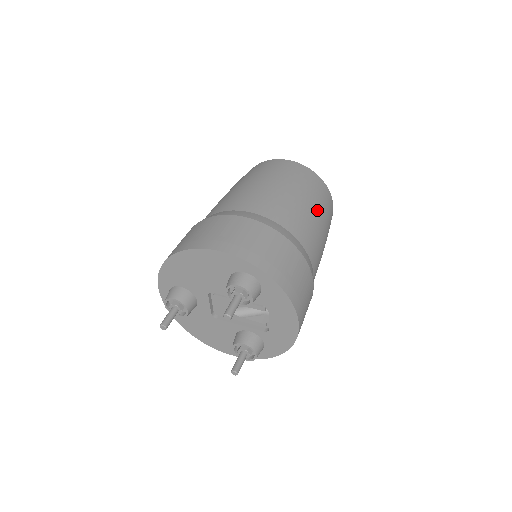
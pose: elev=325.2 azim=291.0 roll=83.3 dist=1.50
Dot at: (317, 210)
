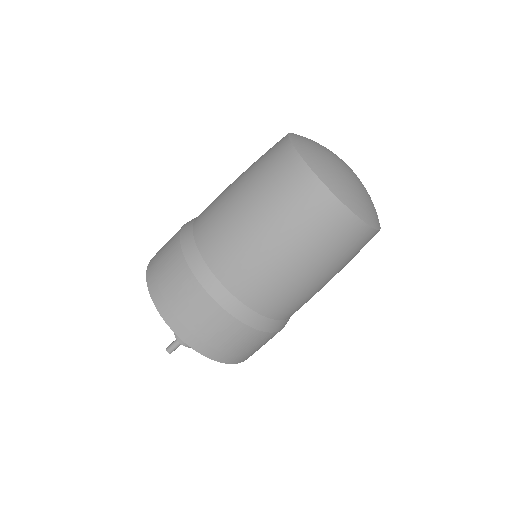
Dot at: (311, 266)
